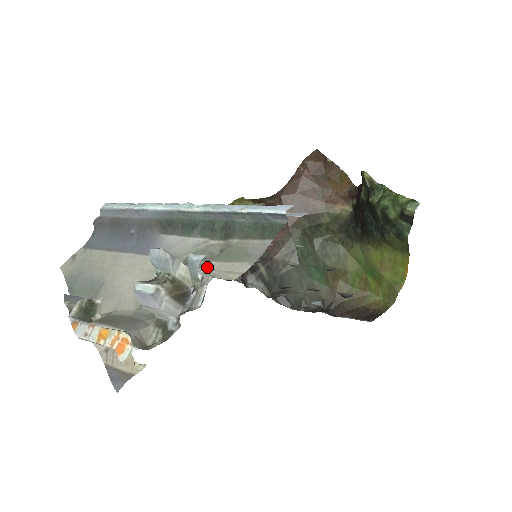
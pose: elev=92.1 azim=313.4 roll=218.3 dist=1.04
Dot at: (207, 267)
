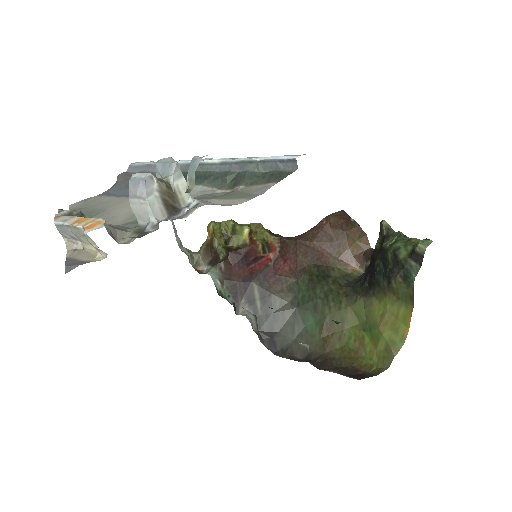
Dot at: (206, 201)
